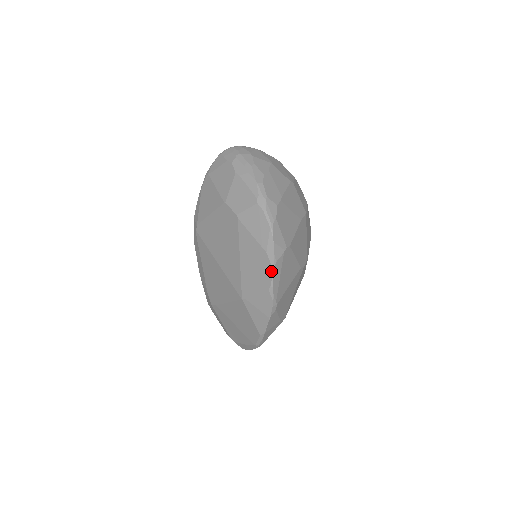
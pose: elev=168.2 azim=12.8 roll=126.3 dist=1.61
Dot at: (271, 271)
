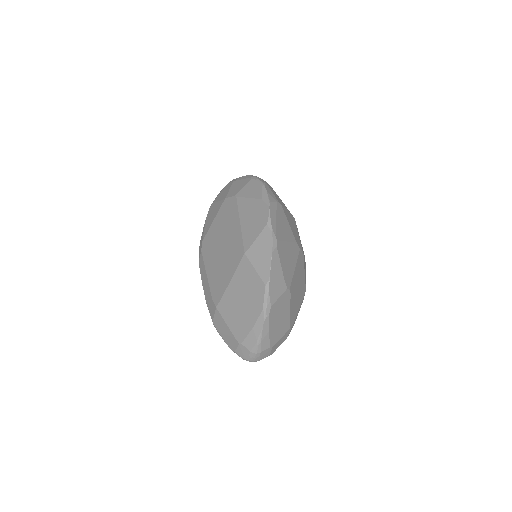
Dot at: (267, 208)
